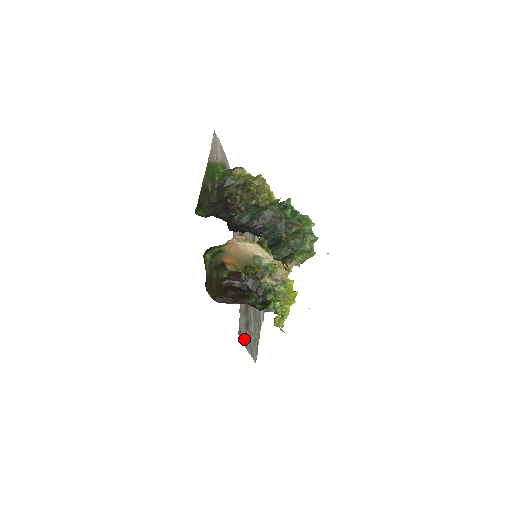
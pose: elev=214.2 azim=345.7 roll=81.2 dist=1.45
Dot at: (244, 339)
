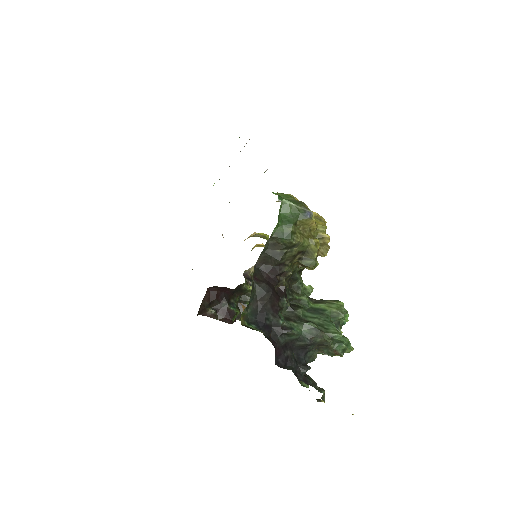
Dot at: occluded
